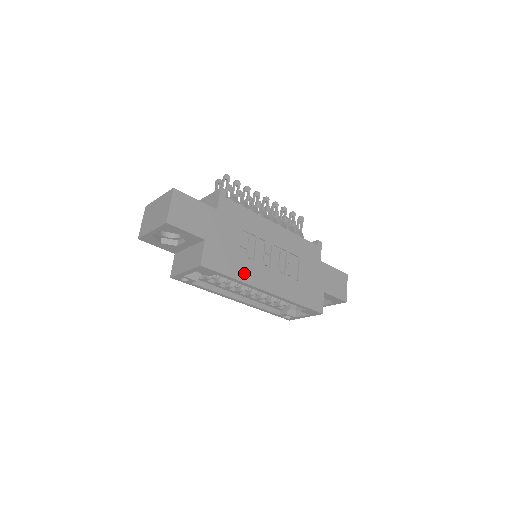
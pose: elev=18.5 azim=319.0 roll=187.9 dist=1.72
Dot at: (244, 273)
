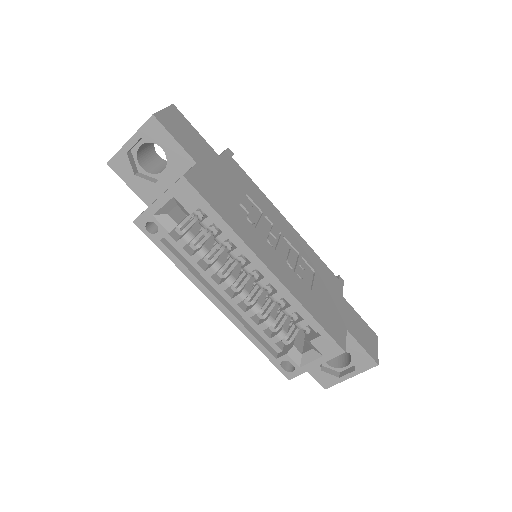
Dot at: (240, 227)
